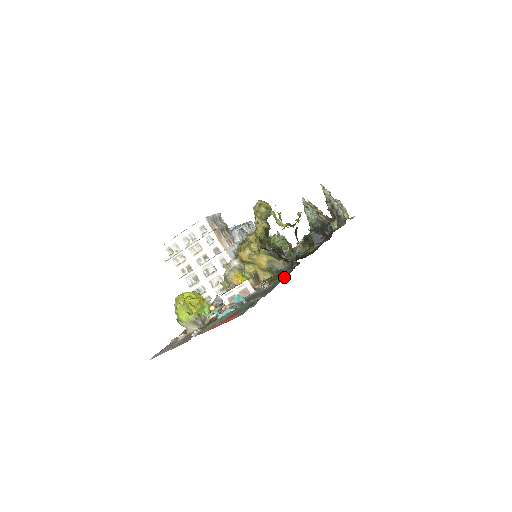
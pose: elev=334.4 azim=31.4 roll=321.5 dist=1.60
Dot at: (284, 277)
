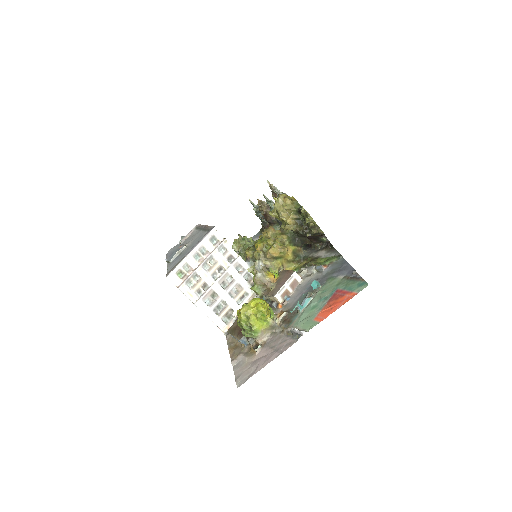
Dot at: (339, 254)
